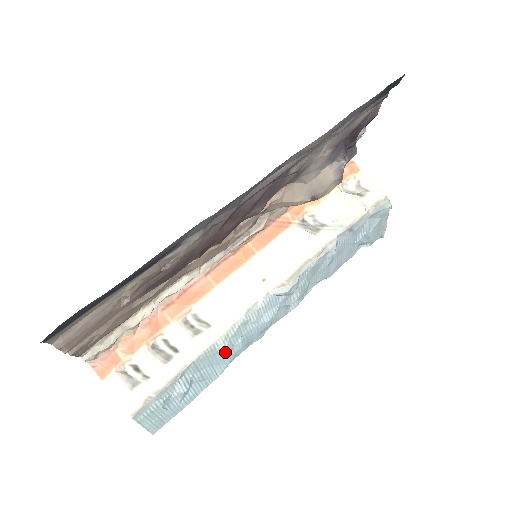
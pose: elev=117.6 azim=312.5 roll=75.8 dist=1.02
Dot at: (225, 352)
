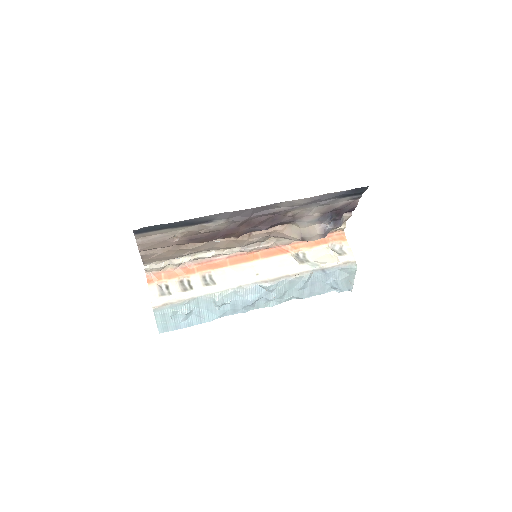
Dot at: (217, 303)
